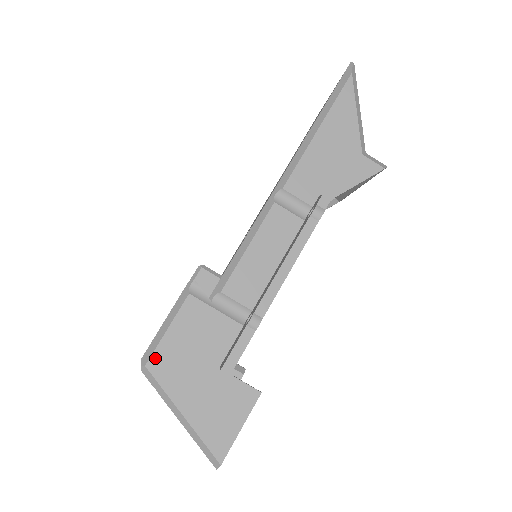
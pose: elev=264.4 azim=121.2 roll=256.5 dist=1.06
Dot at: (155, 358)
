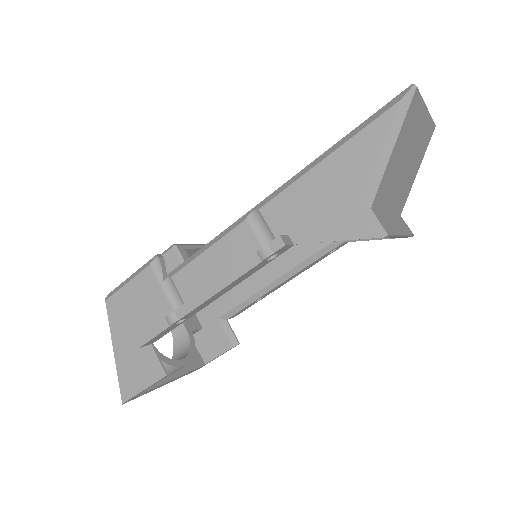
Dot at: (112, 299)
